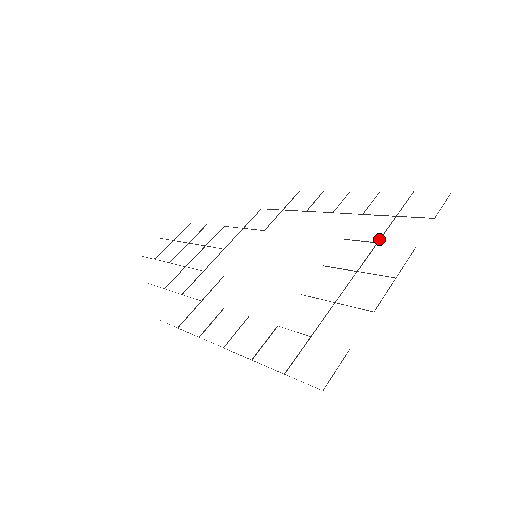
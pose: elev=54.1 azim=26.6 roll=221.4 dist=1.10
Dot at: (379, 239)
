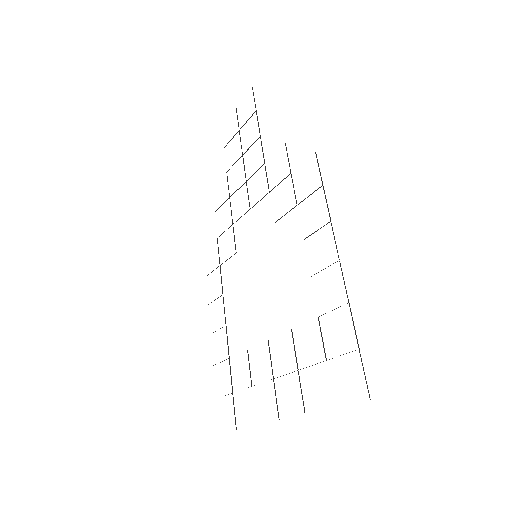
Dot at: (300, 369)
